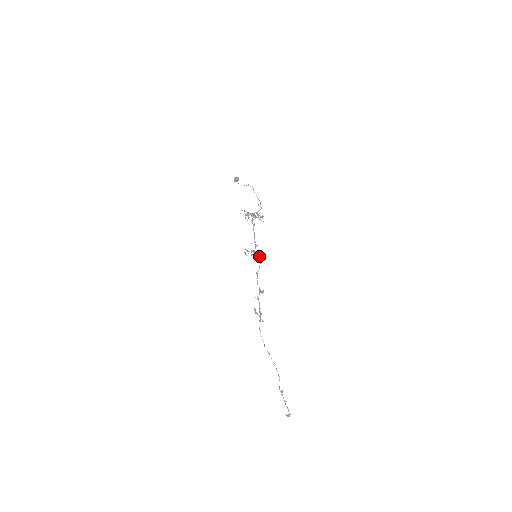
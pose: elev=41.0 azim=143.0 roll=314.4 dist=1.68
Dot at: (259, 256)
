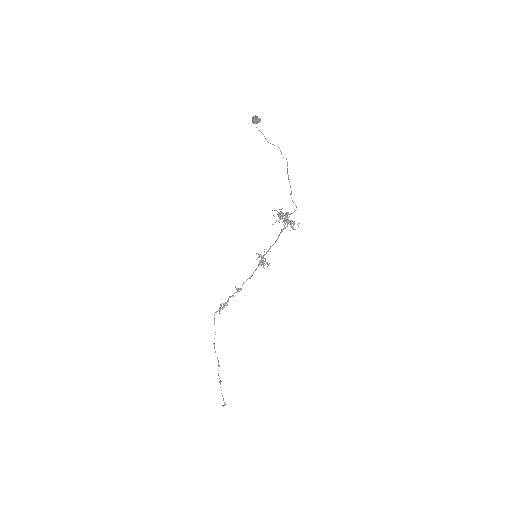
Dot at: occluded
